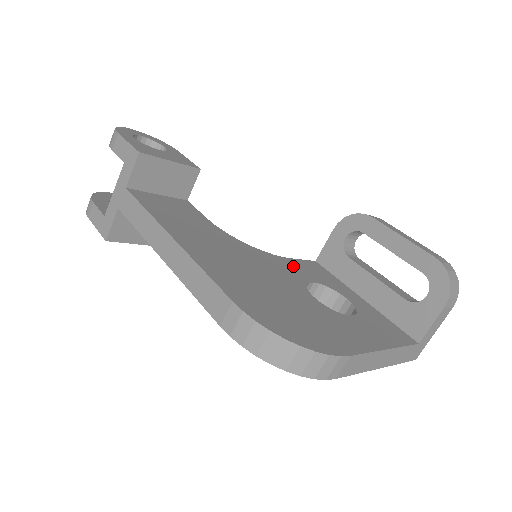
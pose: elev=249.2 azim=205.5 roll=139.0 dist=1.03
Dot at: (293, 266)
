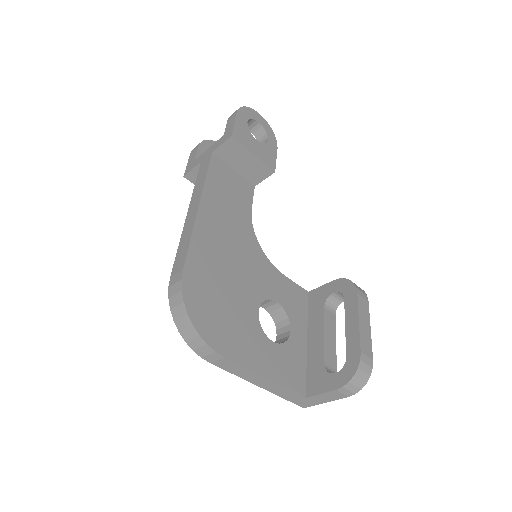
Dot at: (277, 282)
